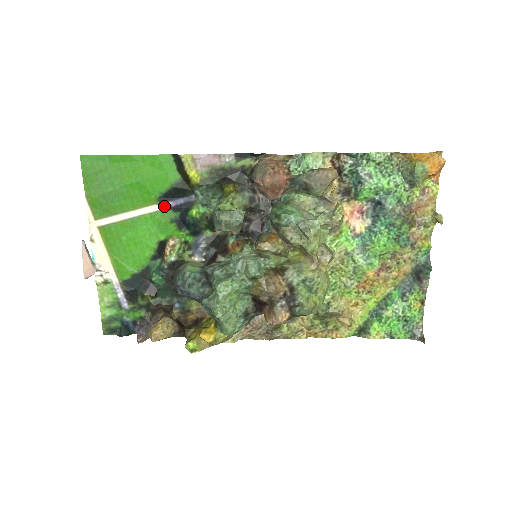
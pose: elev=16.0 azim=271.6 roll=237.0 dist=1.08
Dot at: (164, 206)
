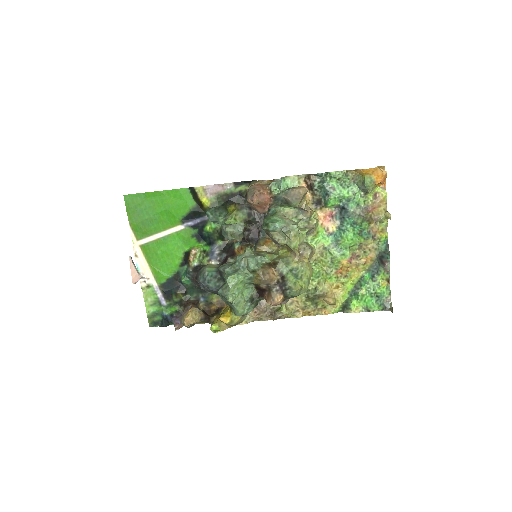
Dot at: (186, 226)
